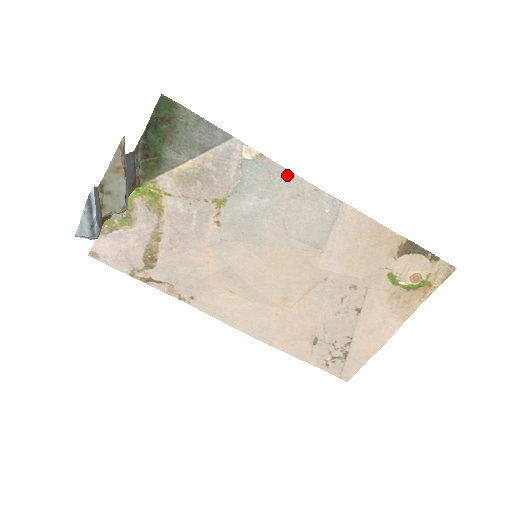
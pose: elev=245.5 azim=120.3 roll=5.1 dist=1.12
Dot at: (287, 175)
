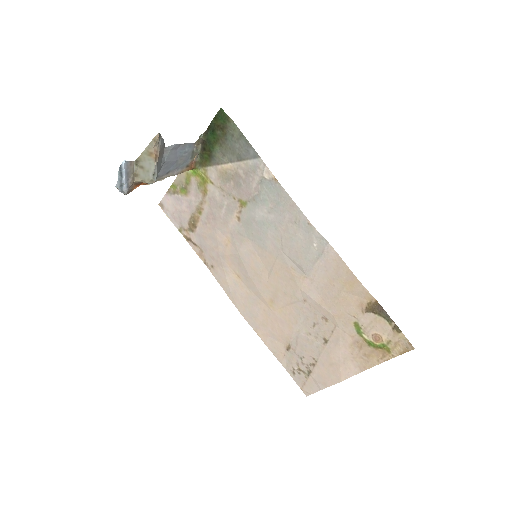
Dot at: (290, 202)
